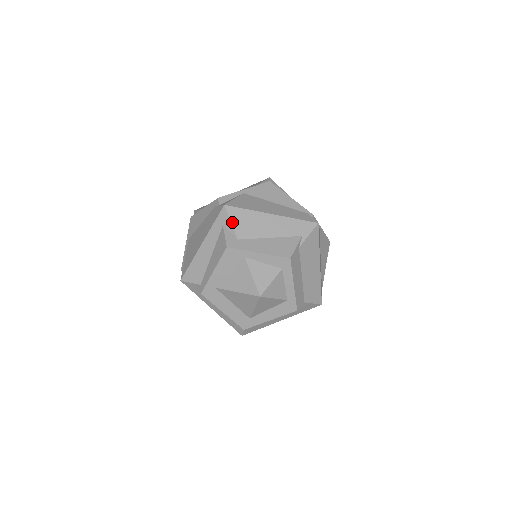
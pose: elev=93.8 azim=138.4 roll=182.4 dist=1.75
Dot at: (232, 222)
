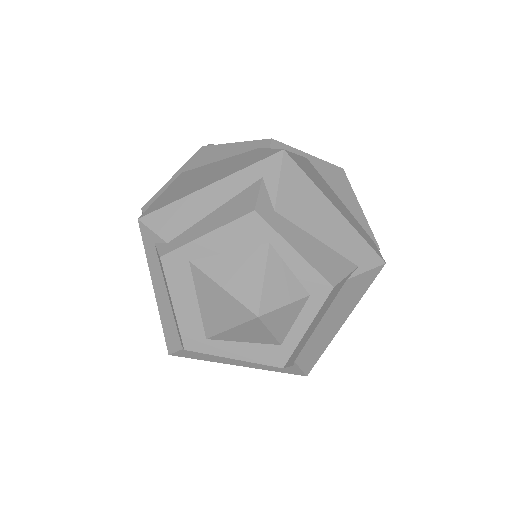
Dot at: (281, 181)
